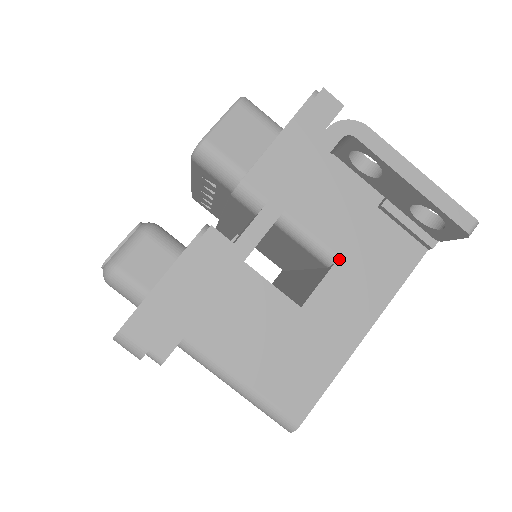
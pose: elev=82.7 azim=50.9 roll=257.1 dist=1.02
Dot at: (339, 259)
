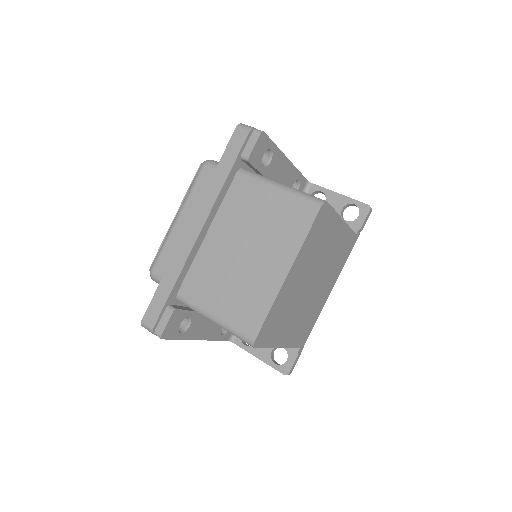
Dot at: occluded
